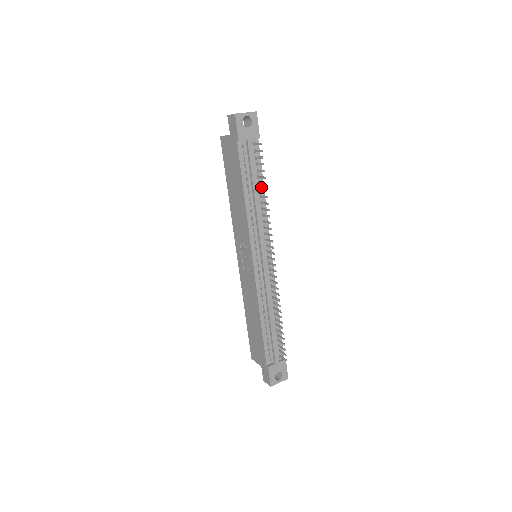
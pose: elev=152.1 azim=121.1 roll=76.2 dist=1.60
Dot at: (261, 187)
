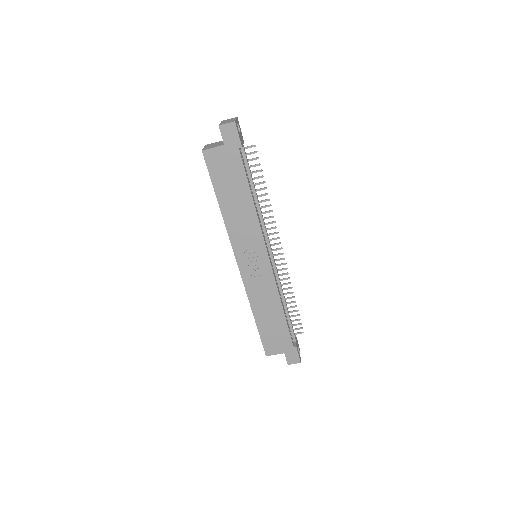
Dot at: occluded
